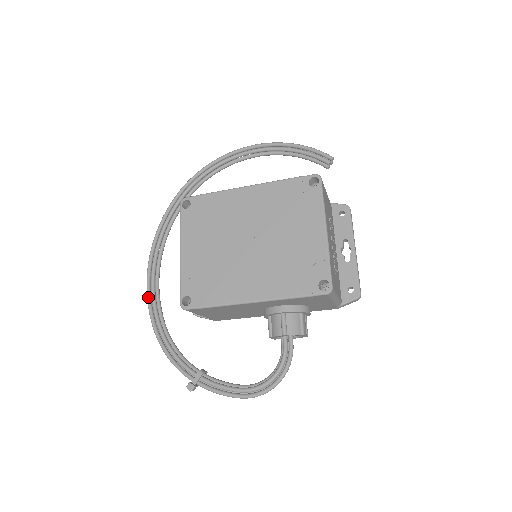
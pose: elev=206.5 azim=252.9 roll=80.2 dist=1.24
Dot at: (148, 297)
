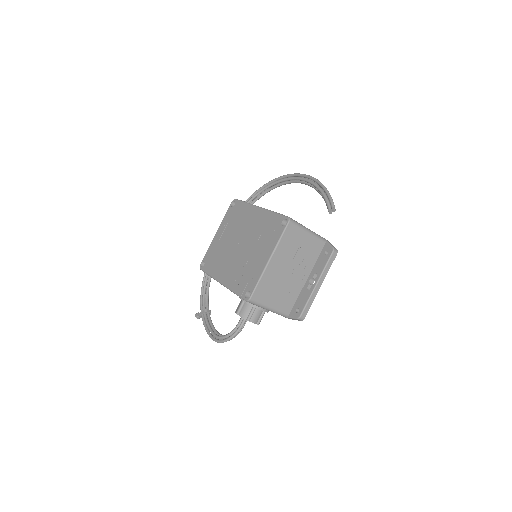
Dot at: occluded
